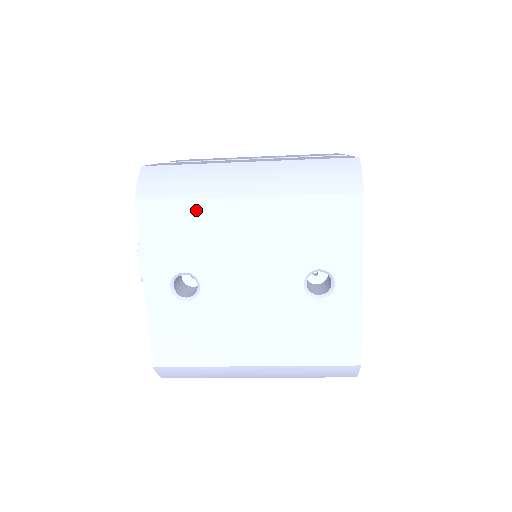
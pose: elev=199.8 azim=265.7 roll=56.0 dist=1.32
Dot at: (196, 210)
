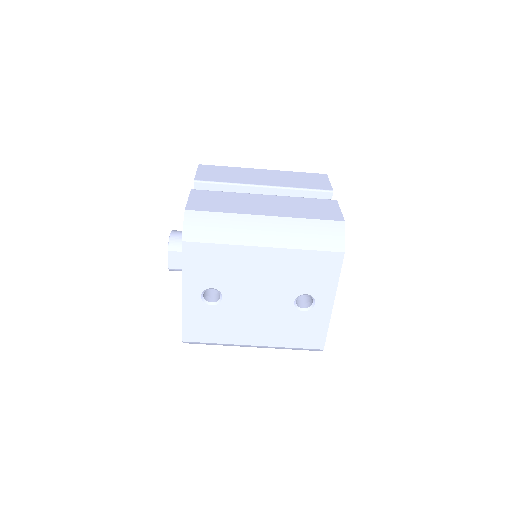
Dot at: (226, 251)
